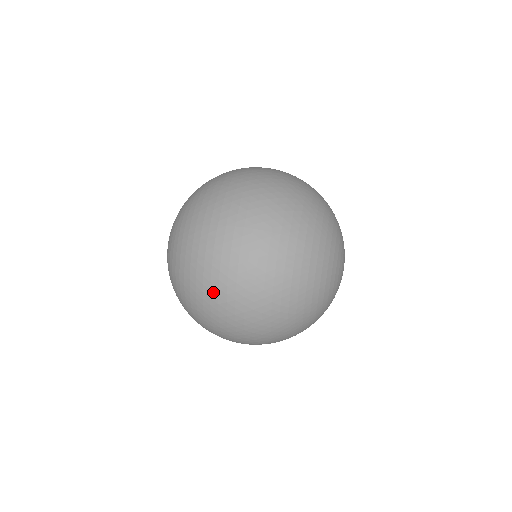
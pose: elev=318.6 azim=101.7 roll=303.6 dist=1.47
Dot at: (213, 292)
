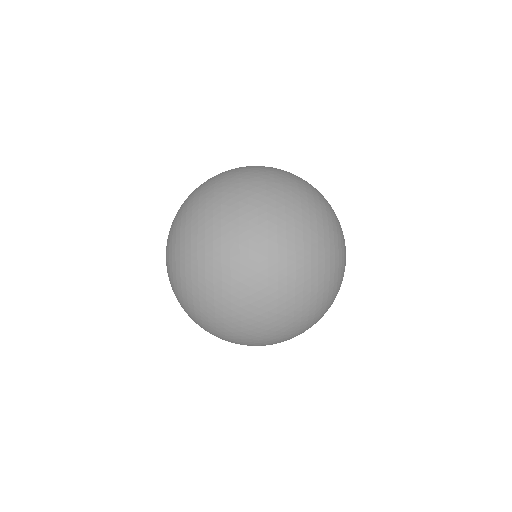
Dot at: (233, 241)
